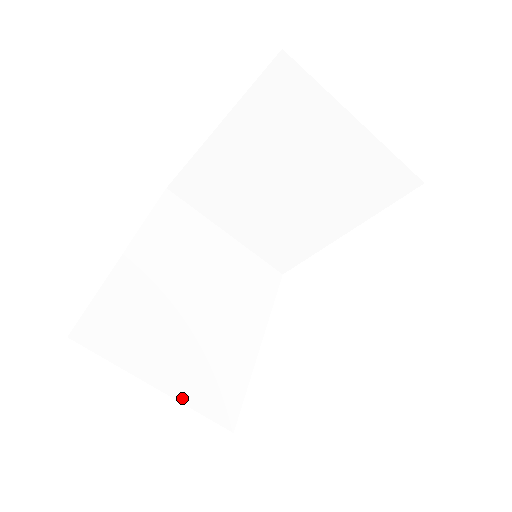
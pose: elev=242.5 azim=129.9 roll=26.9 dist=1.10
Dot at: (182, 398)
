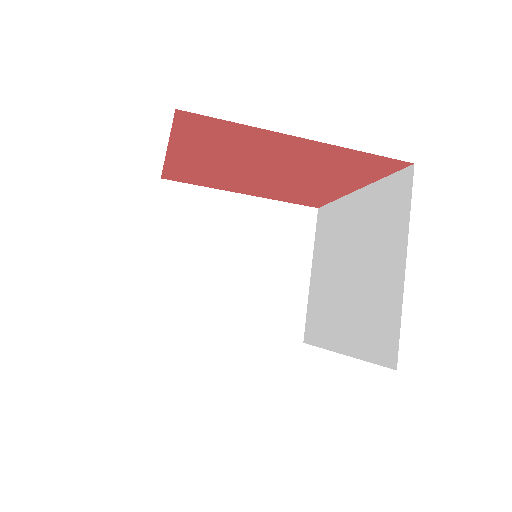
Dot at: (150, 273)
